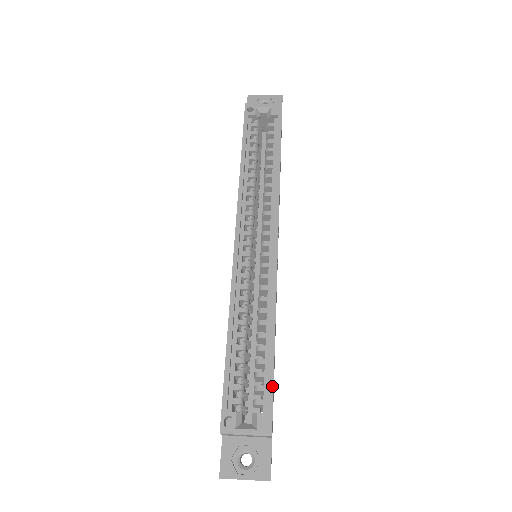
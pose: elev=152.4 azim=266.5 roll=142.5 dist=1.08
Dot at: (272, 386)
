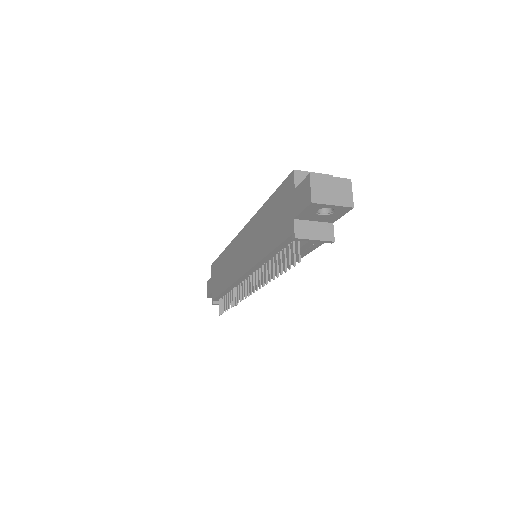
Dot at: occluded
